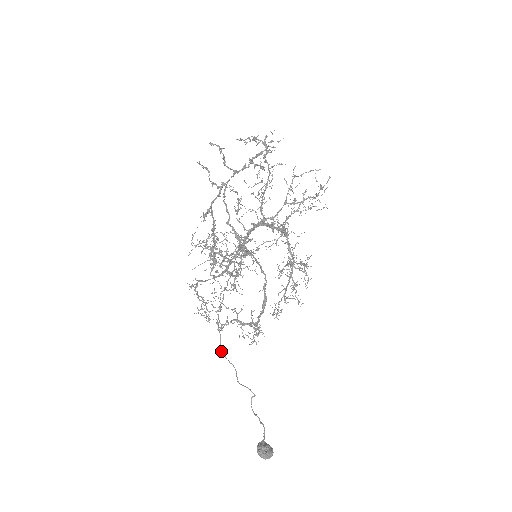
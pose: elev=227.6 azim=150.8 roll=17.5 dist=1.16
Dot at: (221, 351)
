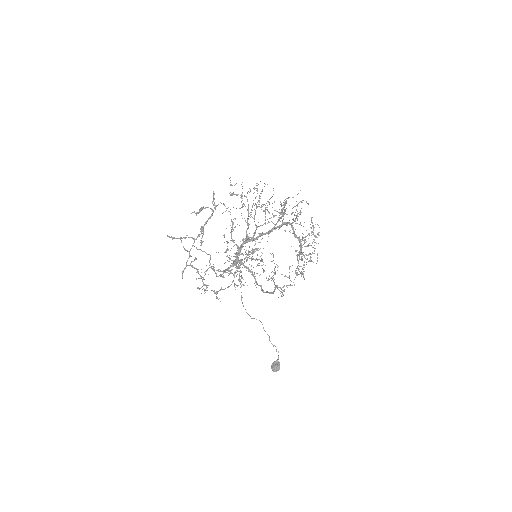
Dot at: occluded
